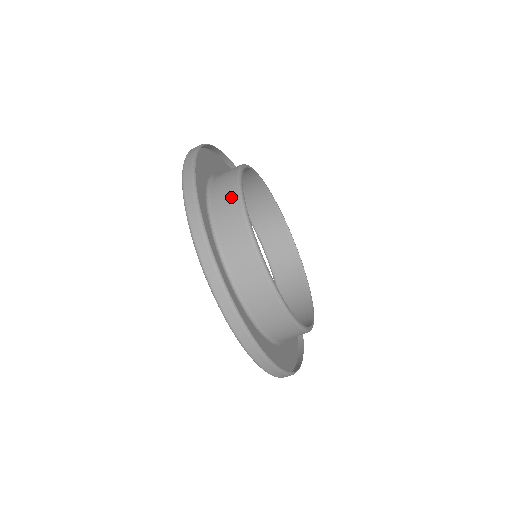
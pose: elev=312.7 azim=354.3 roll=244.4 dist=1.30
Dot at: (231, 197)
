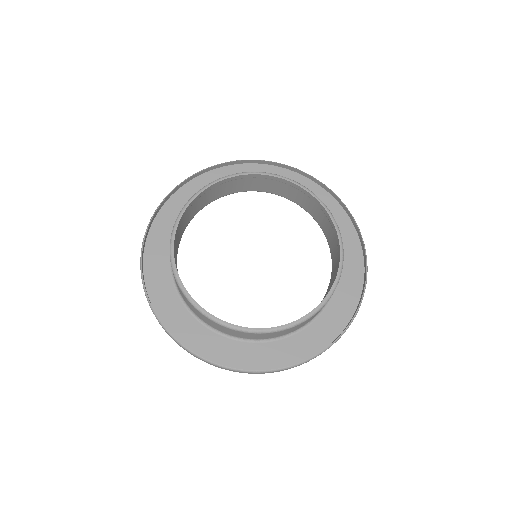
Dot at: (182, 294)
